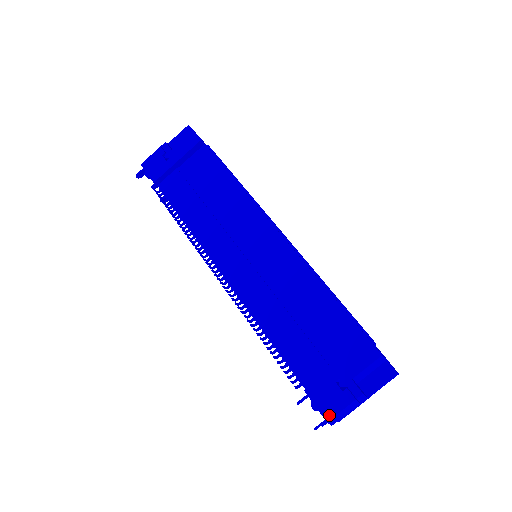
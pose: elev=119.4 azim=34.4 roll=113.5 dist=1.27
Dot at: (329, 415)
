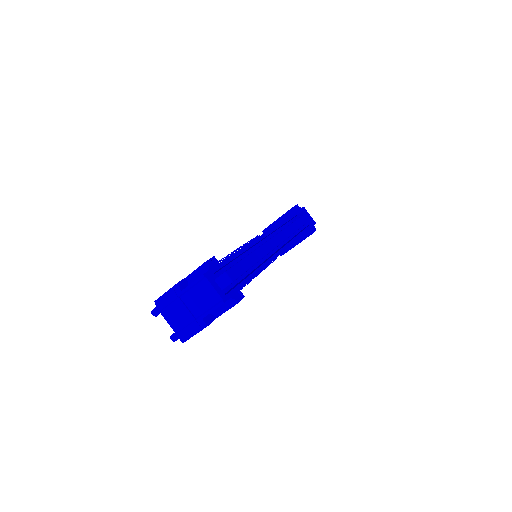
Dot at: (159, 297)
